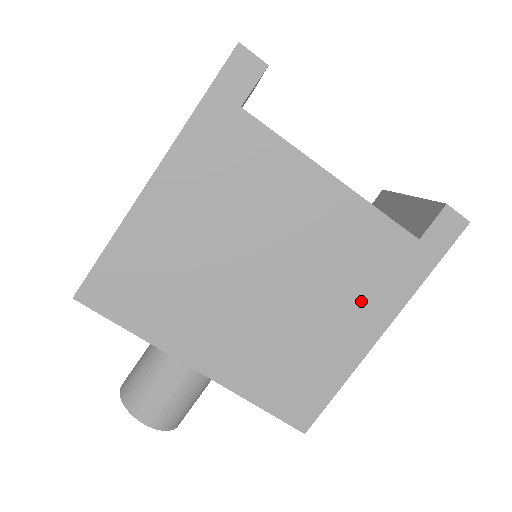
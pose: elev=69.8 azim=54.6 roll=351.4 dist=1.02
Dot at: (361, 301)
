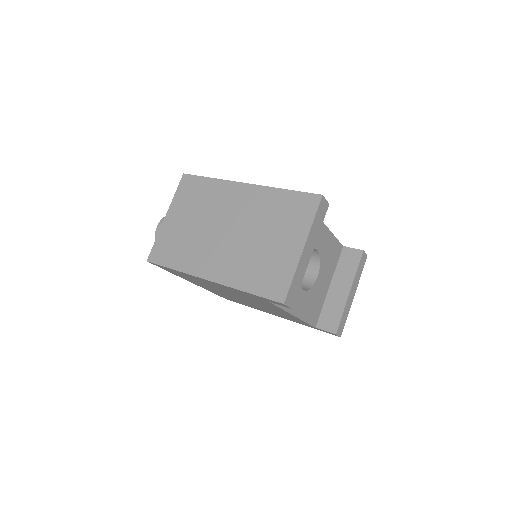
Dot at: occluded
